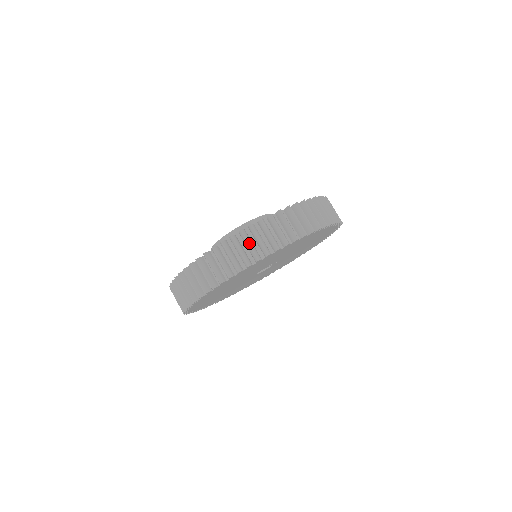
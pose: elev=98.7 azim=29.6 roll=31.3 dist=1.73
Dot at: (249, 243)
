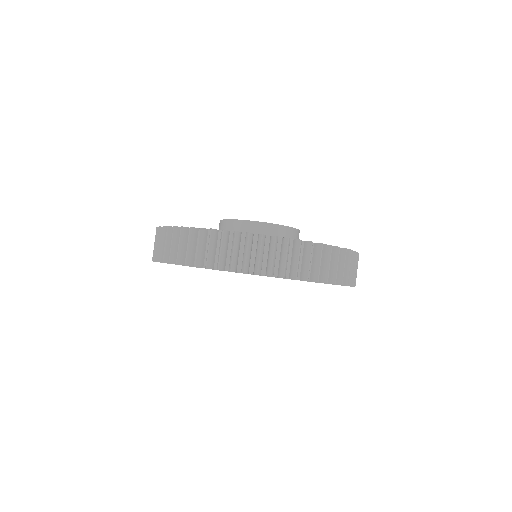
Dot at: (188, 244)
